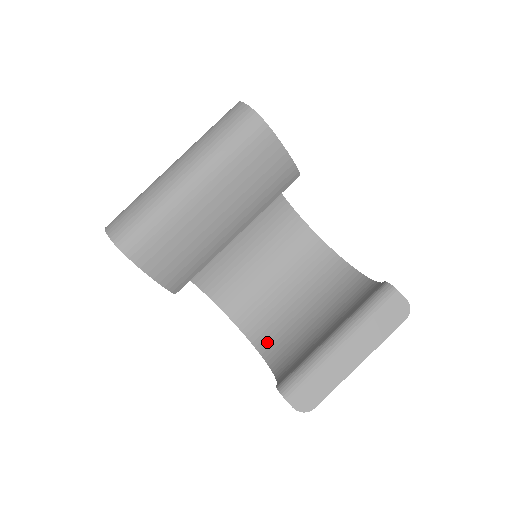
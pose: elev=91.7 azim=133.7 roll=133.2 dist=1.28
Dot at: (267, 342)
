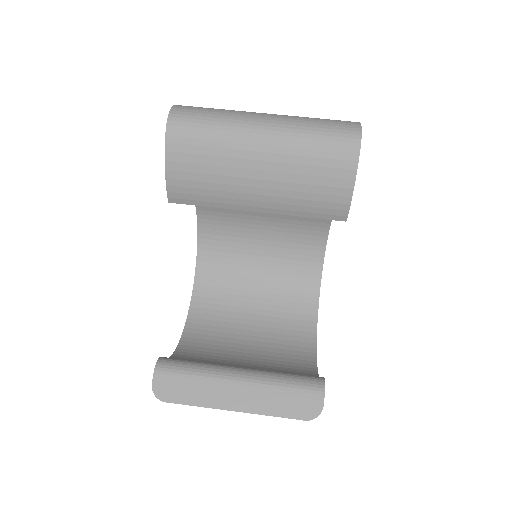
Dot at: (196, 333)
